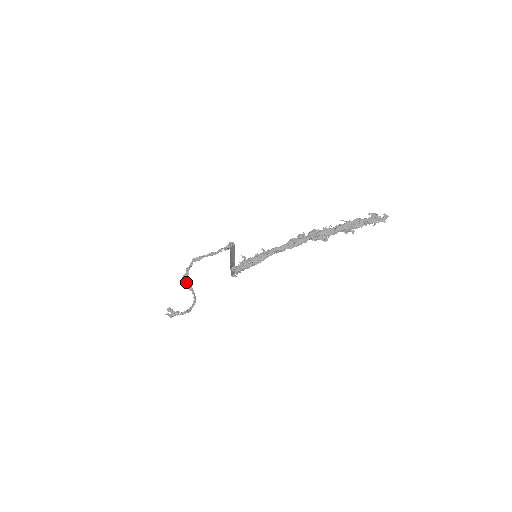
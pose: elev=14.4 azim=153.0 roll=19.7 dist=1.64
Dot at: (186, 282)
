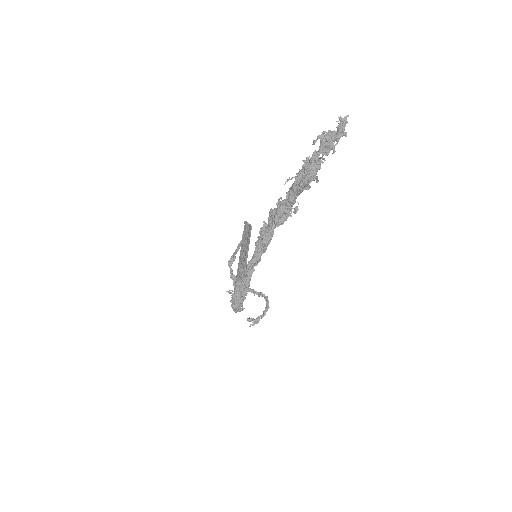
Dot at: occluded
